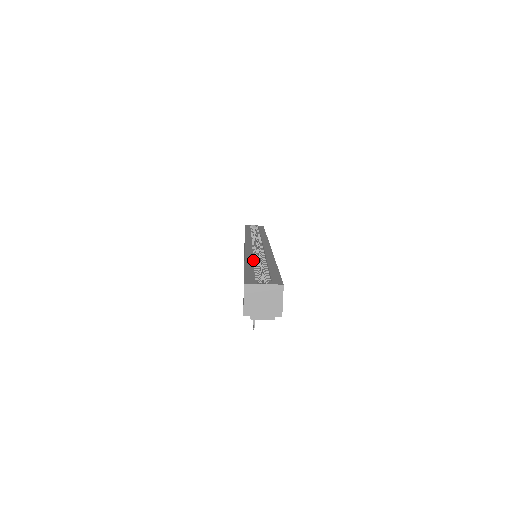
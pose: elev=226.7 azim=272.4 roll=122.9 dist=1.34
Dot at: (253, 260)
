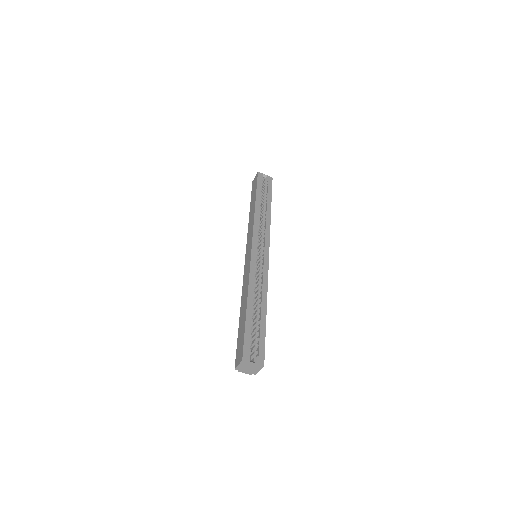
Dot at: (253, 298)
